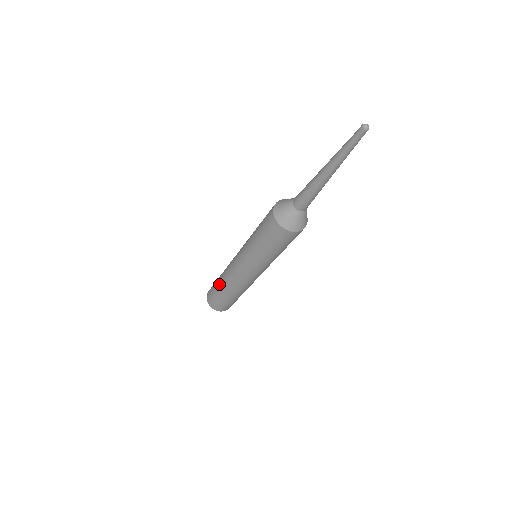
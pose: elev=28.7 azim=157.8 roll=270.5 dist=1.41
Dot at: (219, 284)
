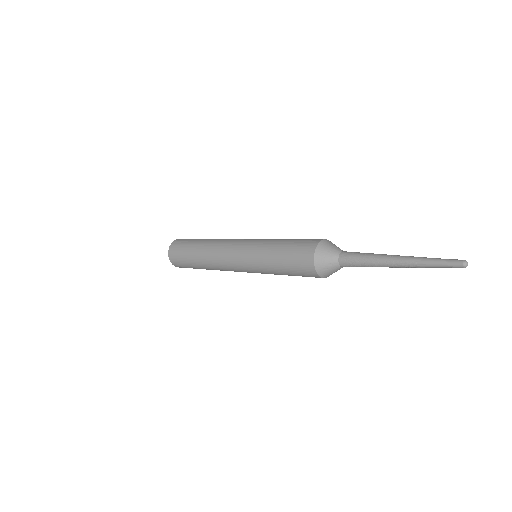
Dot at: (203, 268)
